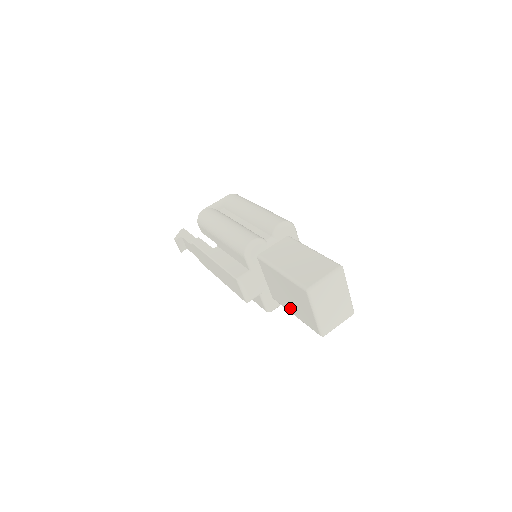
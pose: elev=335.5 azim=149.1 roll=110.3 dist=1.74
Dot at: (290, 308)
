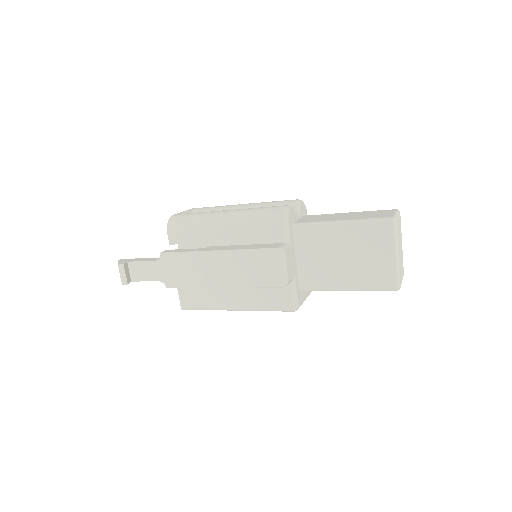
Dot at: (340, 280)
